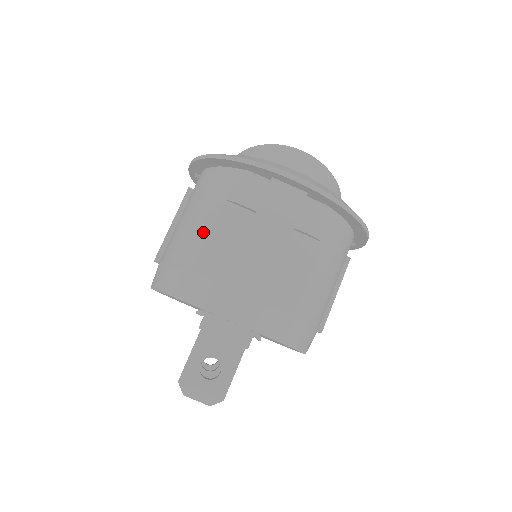
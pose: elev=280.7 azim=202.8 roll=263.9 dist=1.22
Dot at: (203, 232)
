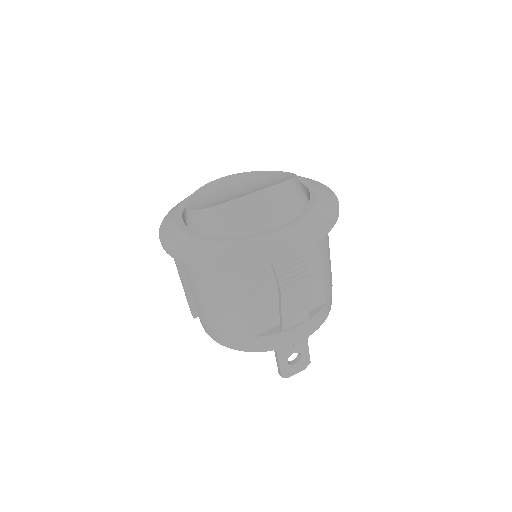
Dot at: (240, 312)
